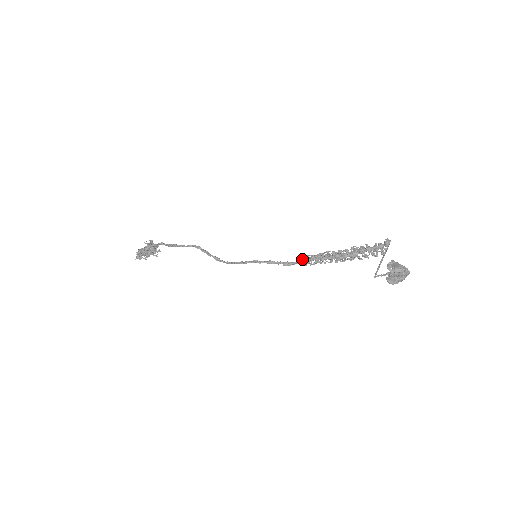
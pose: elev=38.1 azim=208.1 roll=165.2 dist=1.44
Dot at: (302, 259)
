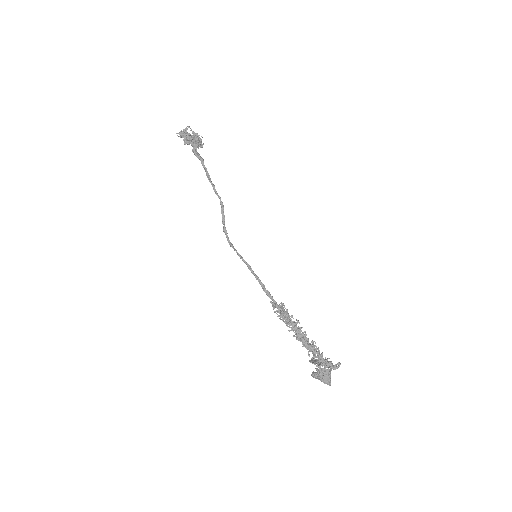
Dot at: (277, 305)
